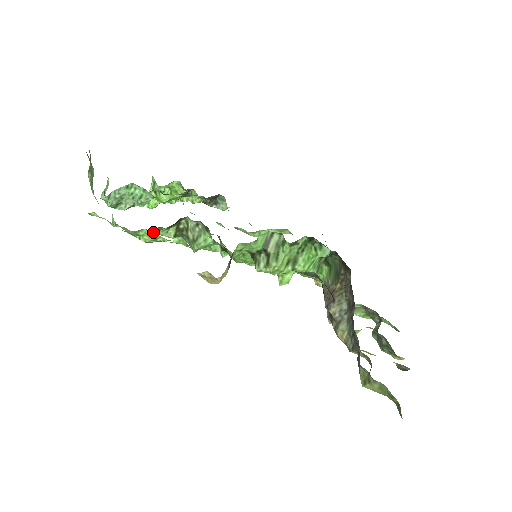
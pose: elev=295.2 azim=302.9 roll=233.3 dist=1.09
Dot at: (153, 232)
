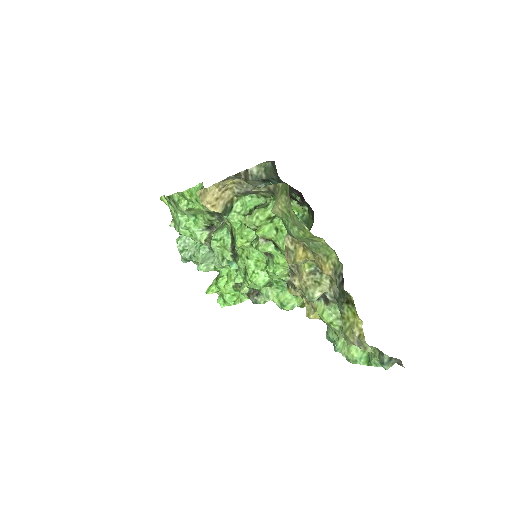
Dot at: (191, 225)
